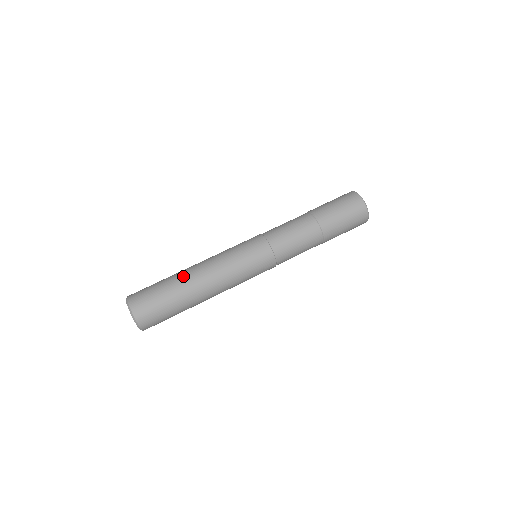
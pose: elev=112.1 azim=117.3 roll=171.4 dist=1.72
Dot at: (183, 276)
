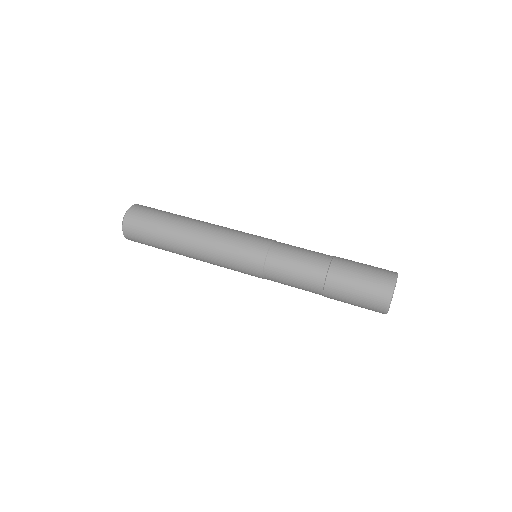
Dot at: occluded
